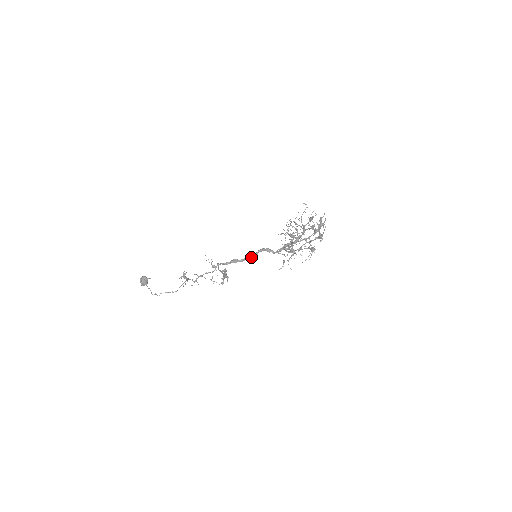
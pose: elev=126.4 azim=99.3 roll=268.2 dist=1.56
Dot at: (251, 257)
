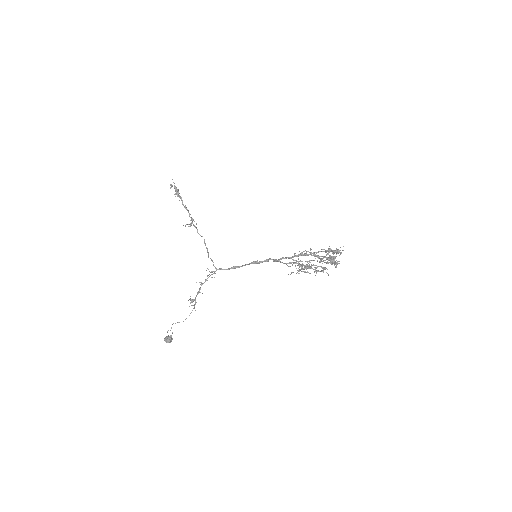
Dot at: occluded
